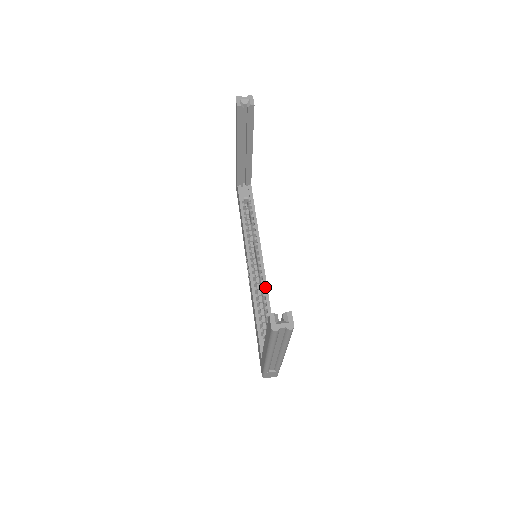
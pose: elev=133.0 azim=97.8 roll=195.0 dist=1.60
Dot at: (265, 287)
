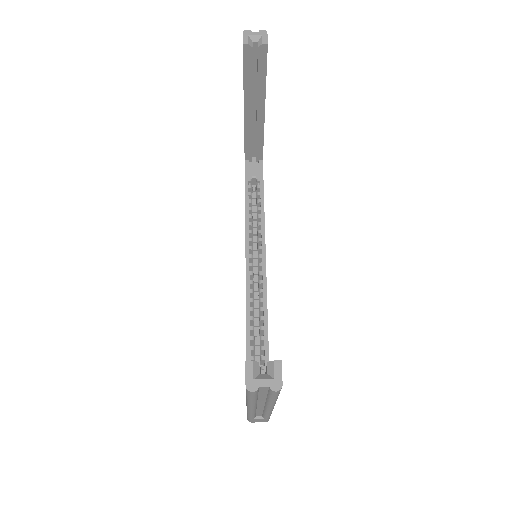
Dot at: (264, 299)
